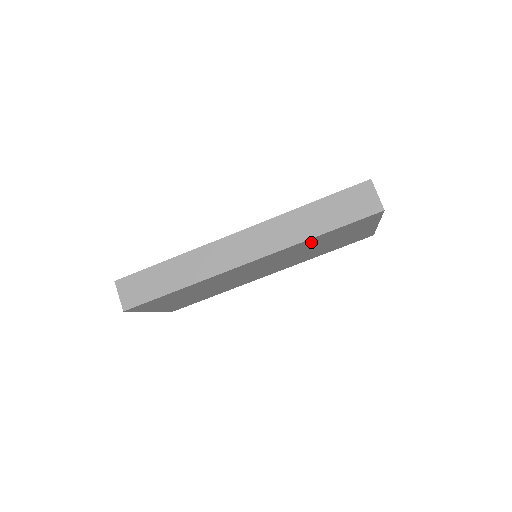
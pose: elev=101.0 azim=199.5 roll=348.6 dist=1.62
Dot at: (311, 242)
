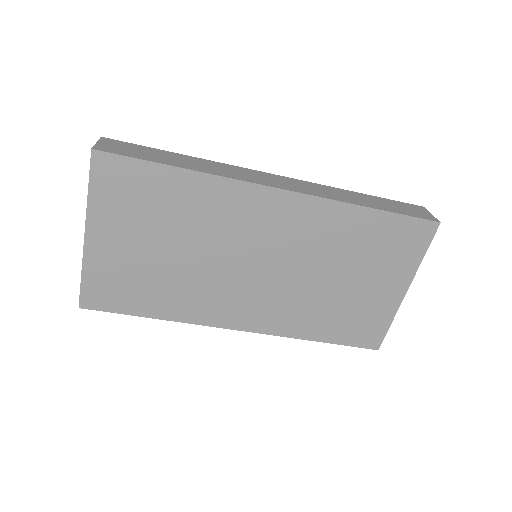
Dot at: (348, 228)
